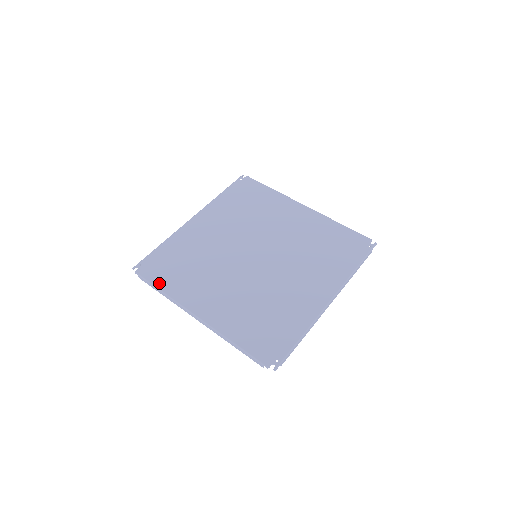
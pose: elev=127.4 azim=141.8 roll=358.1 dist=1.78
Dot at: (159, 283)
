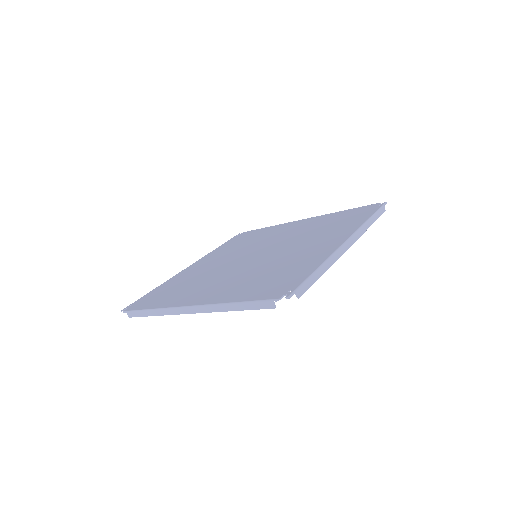
Dot at: (148, 306)
